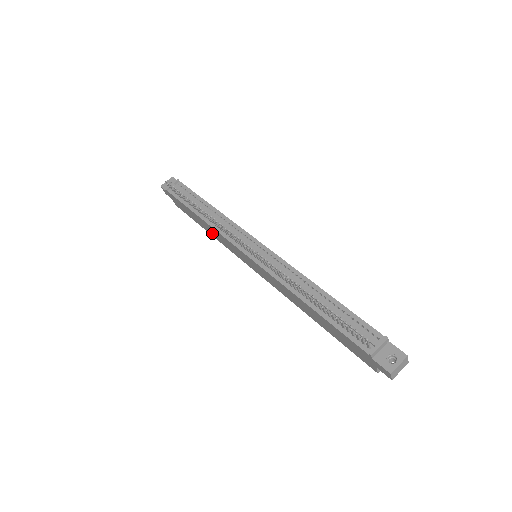
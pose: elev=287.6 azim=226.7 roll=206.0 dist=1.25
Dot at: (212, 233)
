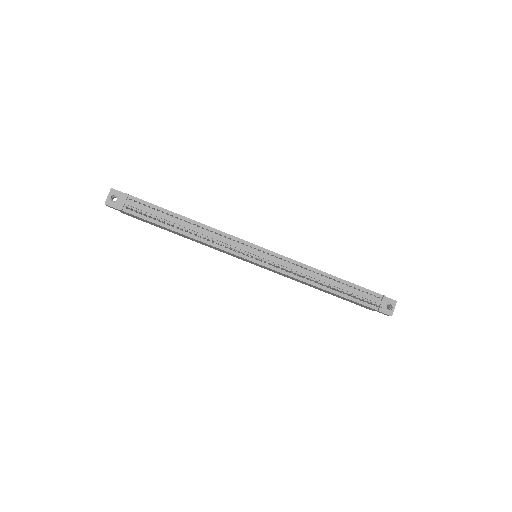
Dot at: (194, 240)
